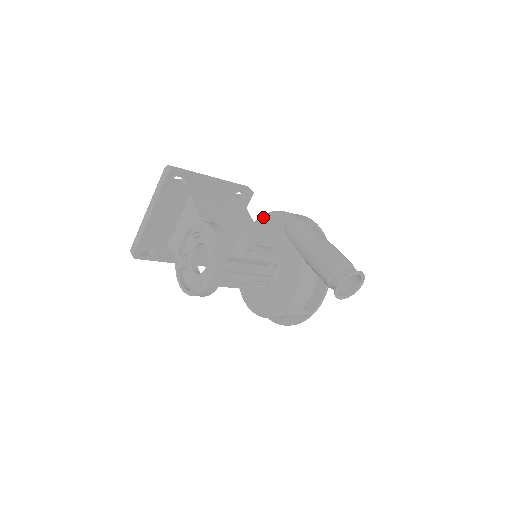
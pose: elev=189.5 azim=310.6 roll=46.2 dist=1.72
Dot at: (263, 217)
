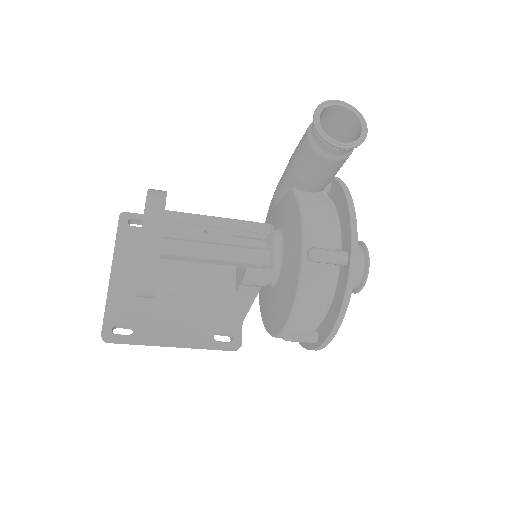
Dot at: occluded
